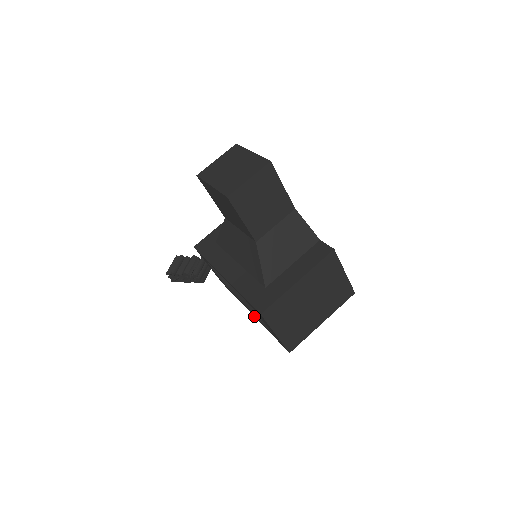
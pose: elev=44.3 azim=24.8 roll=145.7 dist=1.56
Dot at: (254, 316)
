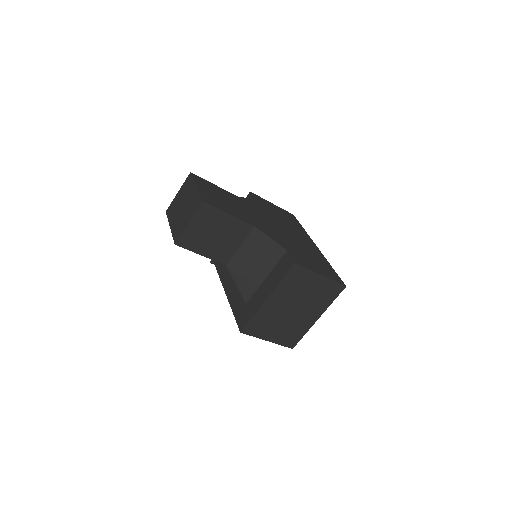
Dot at: occluded
